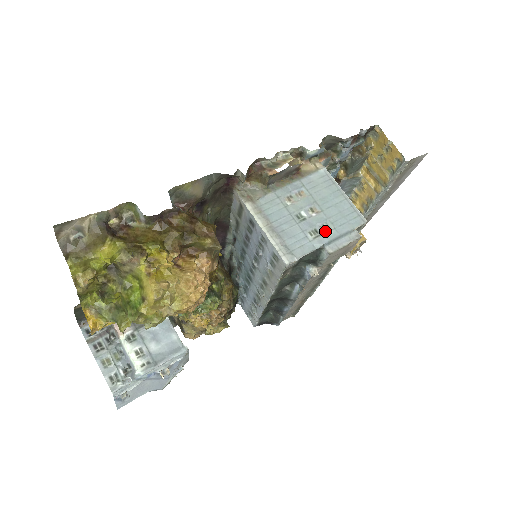
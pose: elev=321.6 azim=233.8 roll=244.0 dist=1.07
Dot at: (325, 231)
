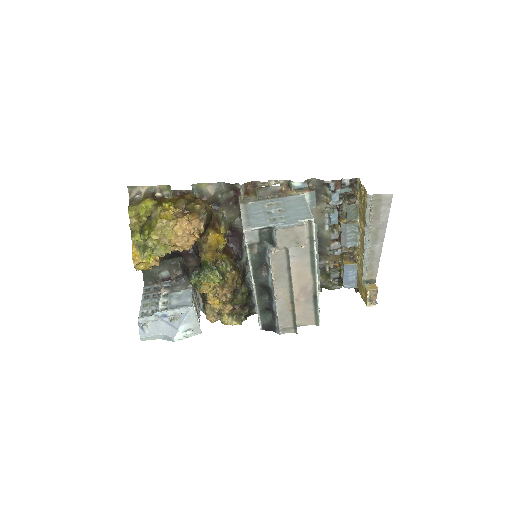
Dot at: (280, 220)
